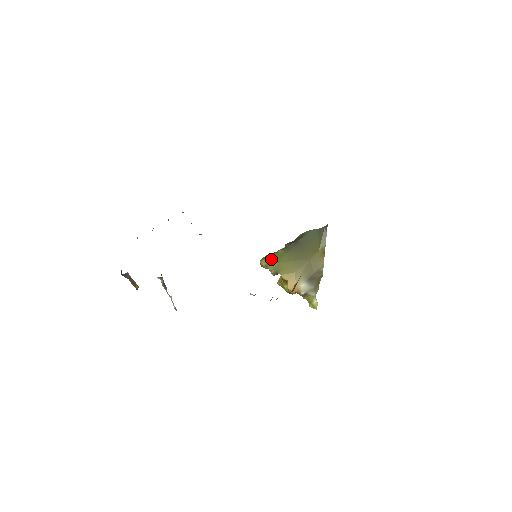
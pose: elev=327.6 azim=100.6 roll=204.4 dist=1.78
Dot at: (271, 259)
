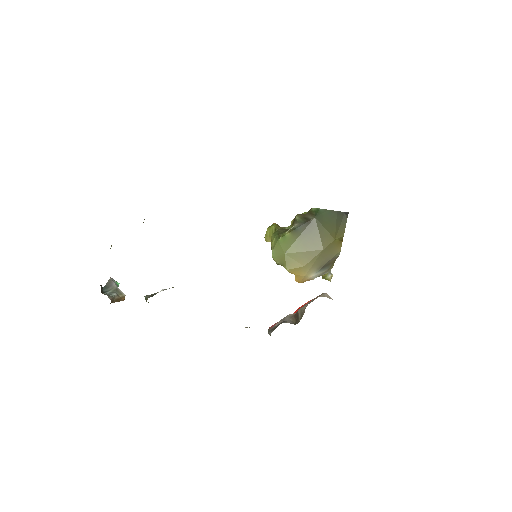
Dot at: (276, 246)
